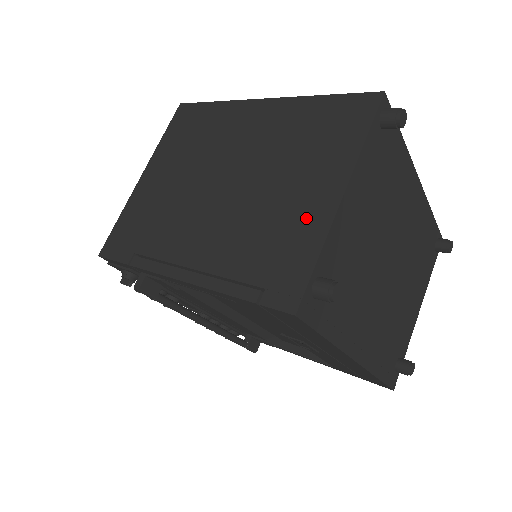
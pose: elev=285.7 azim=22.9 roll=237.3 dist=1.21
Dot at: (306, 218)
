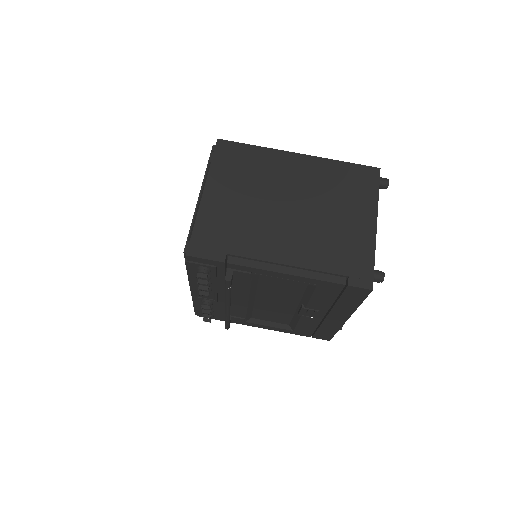
Dot at: (359, 236)
